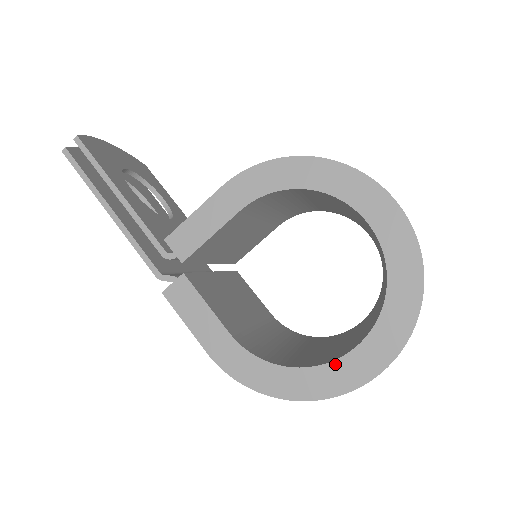
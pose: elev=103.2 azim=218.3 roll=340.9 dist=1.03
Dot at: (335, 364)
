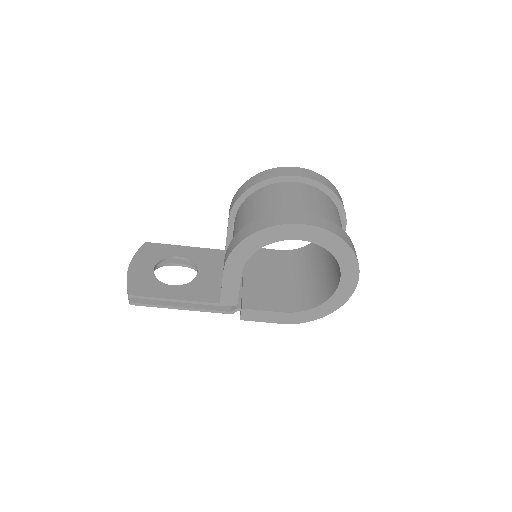
Dot at: (336, 293)
